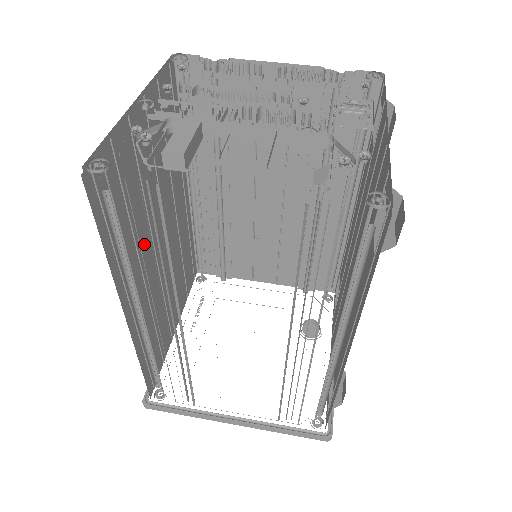
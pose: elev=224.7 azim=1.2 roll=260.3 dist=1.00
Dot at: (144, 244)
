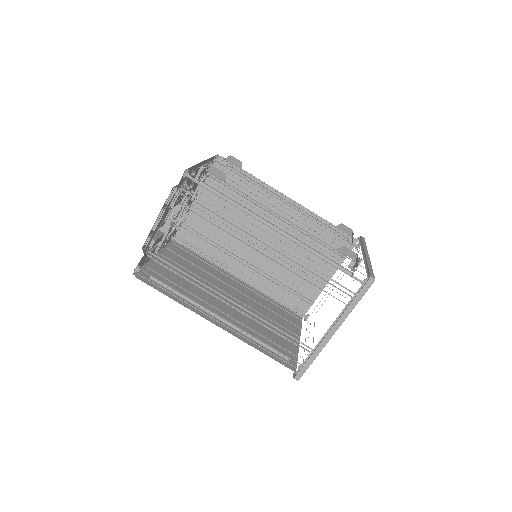
Dot at: (209, 299)
